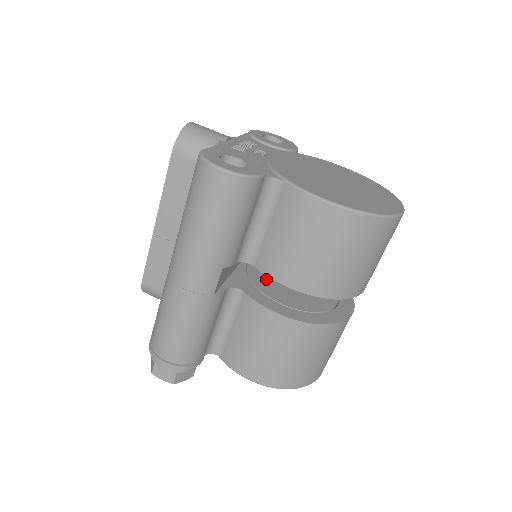
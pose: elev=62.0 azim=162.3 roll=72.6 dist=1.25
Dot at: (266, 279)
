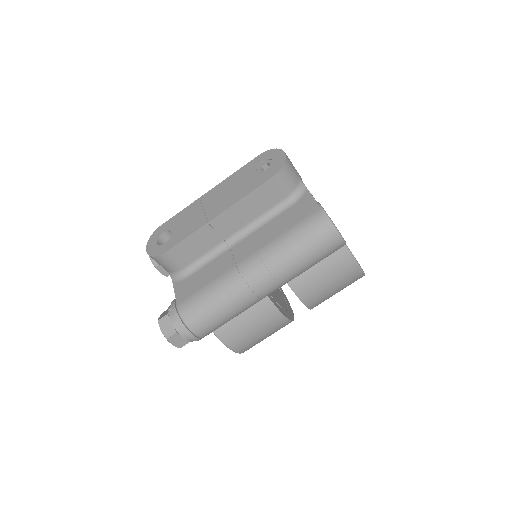
Dot at: occluded
